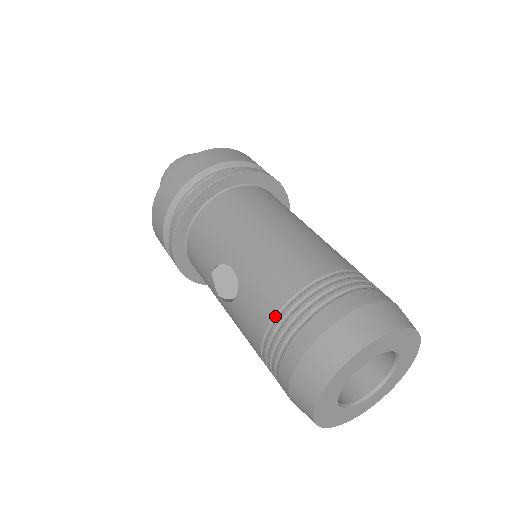
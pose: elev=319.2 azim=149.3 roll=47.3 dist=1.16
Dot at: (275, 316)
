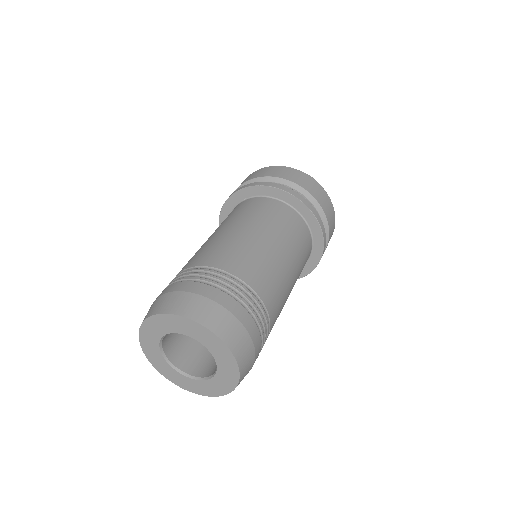
Dot at: occluded
